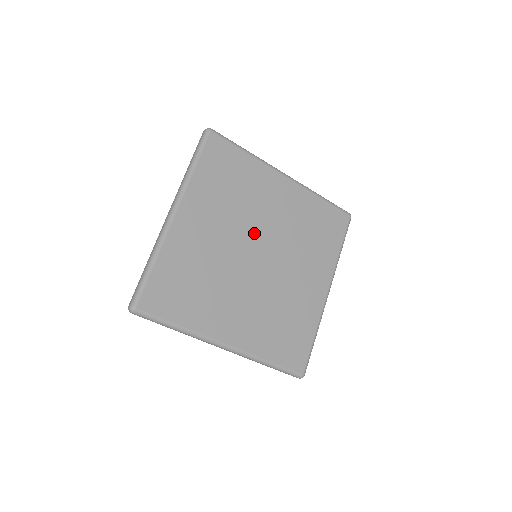
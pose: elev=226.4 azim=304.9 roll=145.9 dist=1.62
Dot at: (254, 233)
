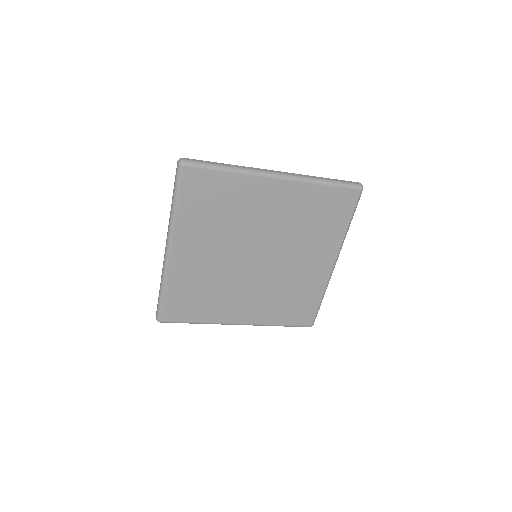
Dot at: (250, 242)
